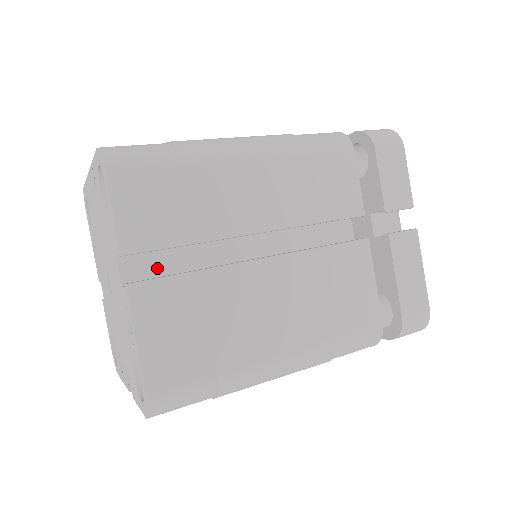
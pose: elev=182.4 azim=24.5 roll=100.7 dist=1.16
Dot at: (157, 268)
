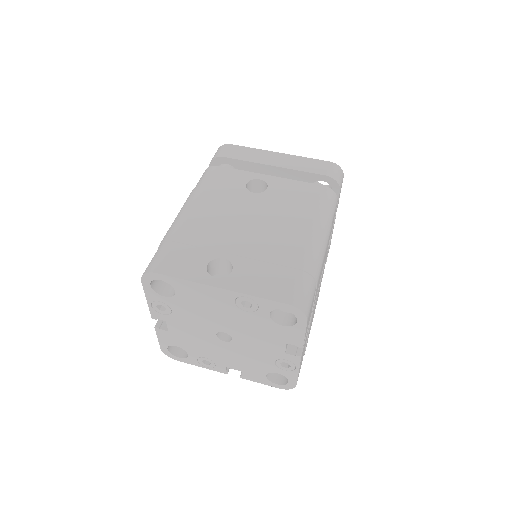
Dot at: occluded
